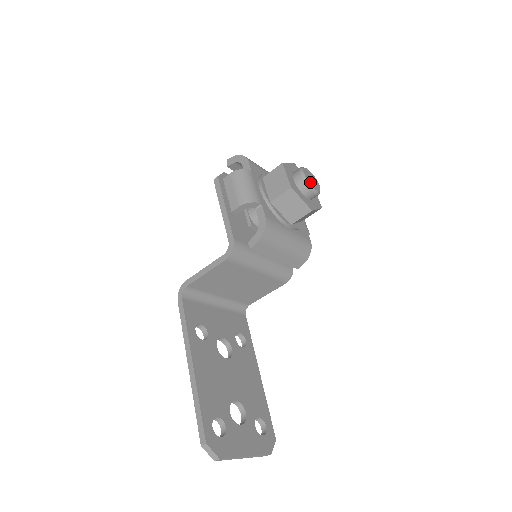
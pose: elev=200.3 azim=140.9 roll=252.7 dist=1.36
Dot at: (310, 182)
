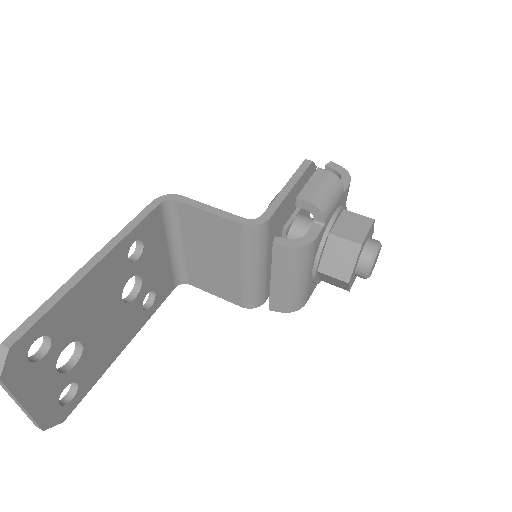
Dot at: occluded
